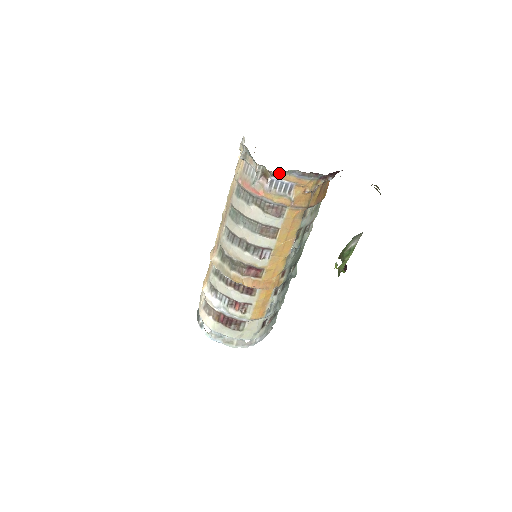
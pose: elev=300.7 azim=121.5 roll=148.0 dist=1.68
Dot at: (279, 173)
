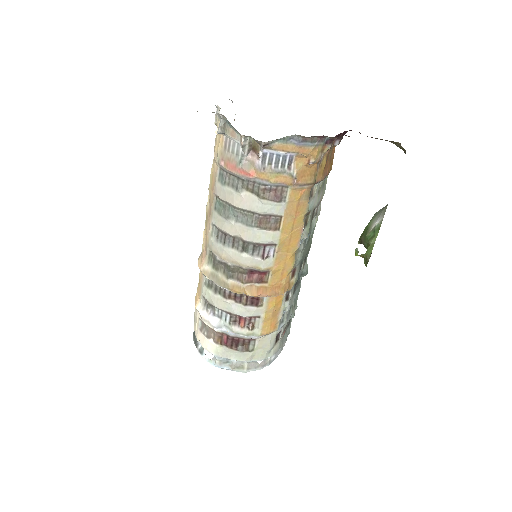
Dot at: (272, 143)
